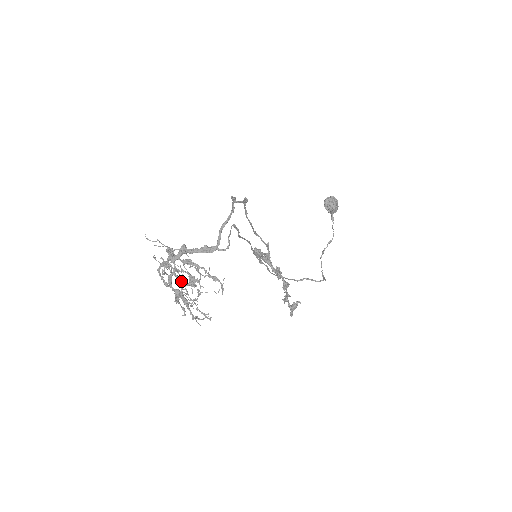
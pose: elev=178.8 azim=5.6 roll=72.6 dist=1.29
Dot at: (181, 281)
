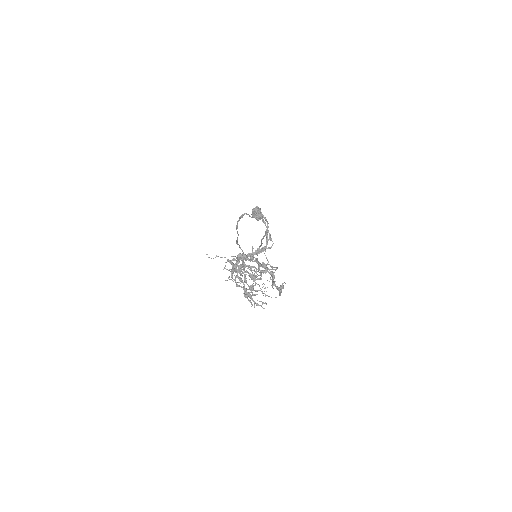
Dot at: (251, 278)
